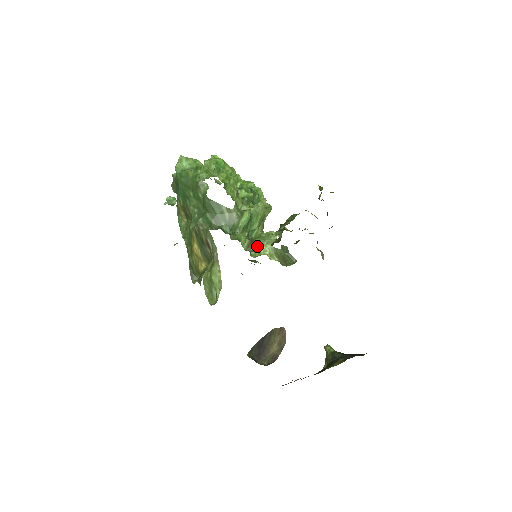
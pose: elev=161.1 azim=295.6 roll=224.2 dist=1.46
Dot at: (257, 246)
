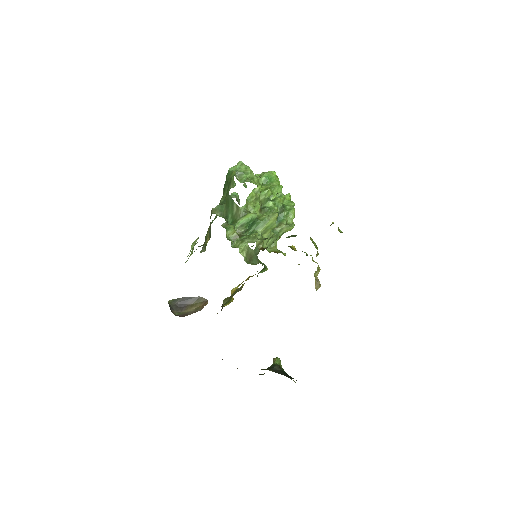
Dot at: (240, 241)
